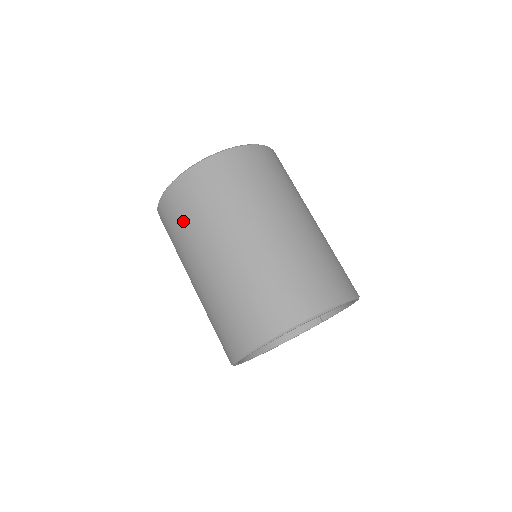
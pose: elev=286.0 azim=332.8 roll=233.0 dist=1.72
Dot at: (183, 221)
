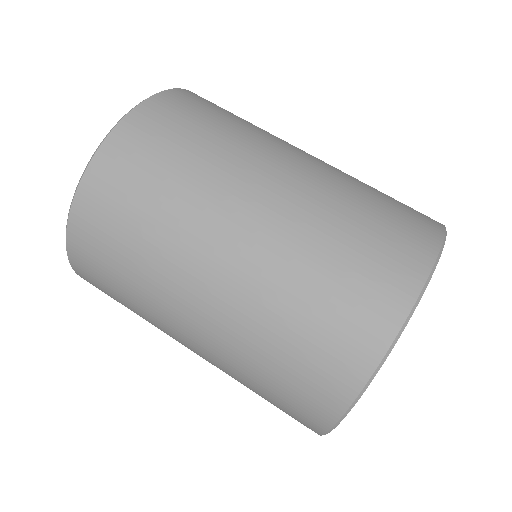
Dot at: (153, 187)
